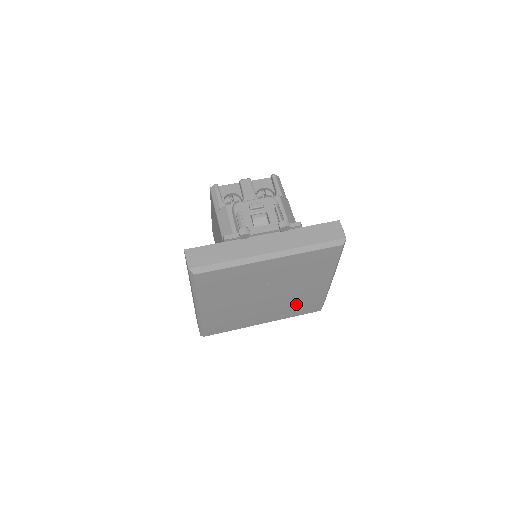
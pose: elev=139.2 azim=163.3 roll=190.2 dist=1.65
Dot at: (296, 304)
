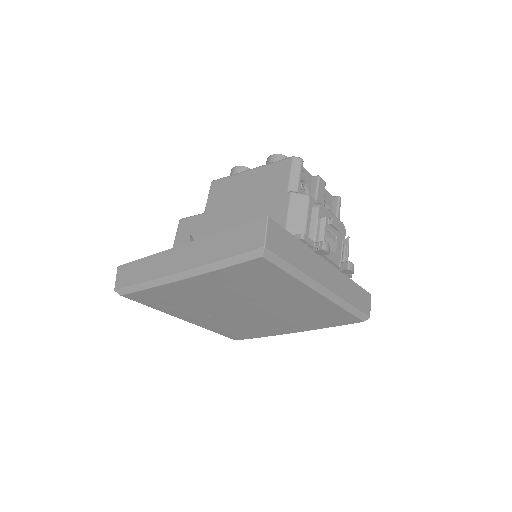
Dot at: (240, 327)
